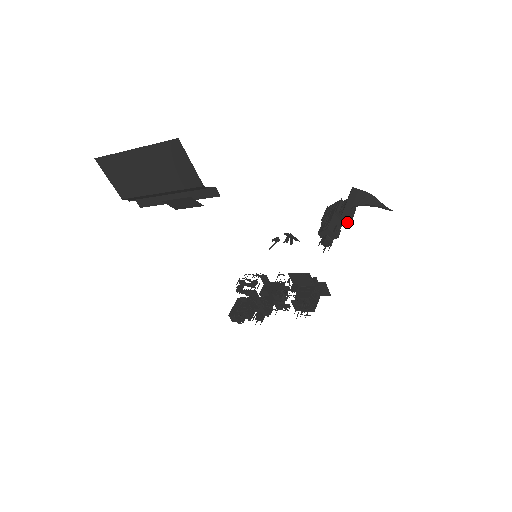
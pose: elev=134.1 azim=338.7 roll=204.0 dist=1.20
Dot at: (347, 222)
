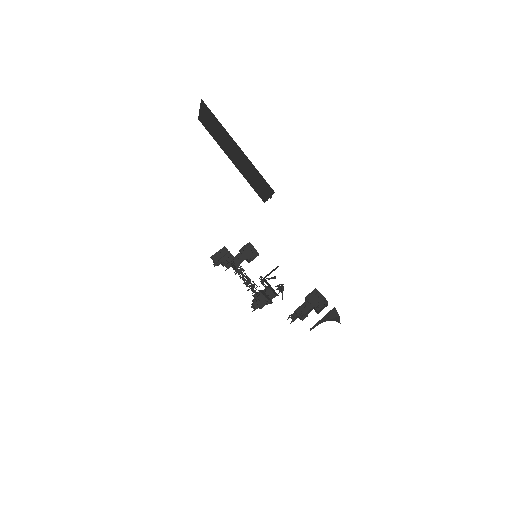
Dot at: (315, 311)
